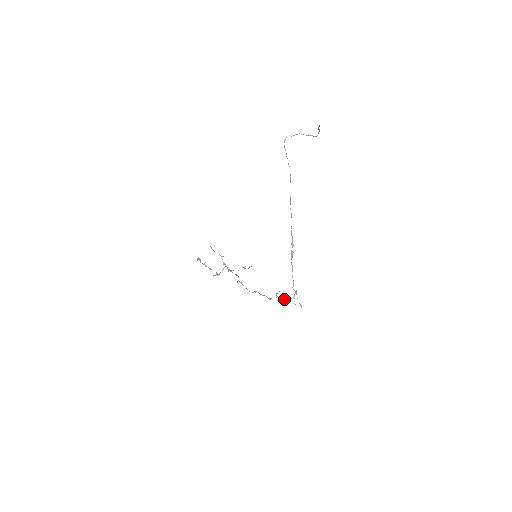
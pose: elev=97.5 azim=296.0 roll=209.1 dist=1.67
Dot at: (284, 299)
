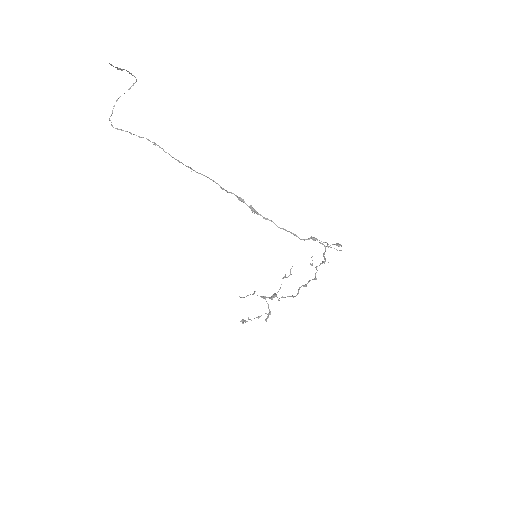
Dot at: (322, 261)
